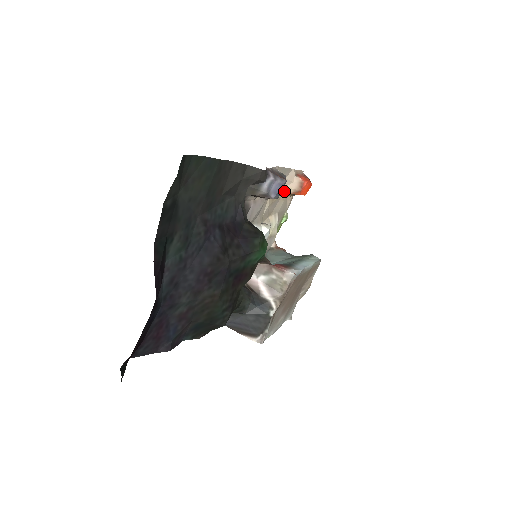
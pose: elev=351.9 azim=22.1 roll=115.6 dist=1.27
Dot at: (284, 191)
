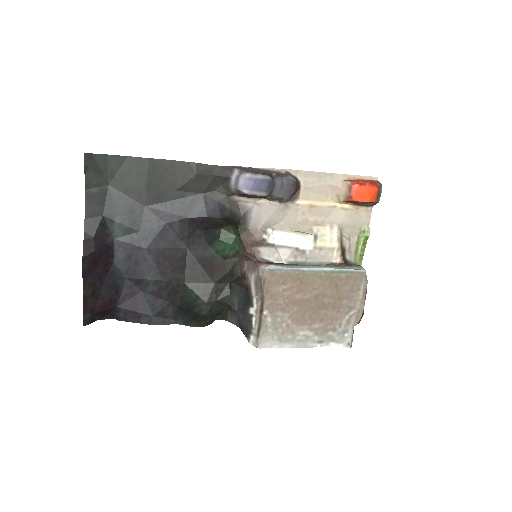
Dot at: (338, 199)
